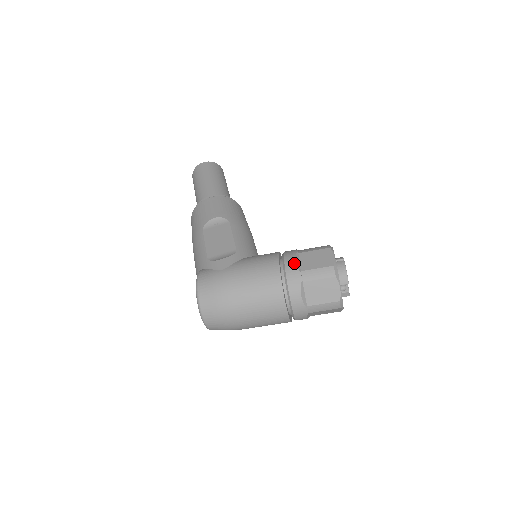
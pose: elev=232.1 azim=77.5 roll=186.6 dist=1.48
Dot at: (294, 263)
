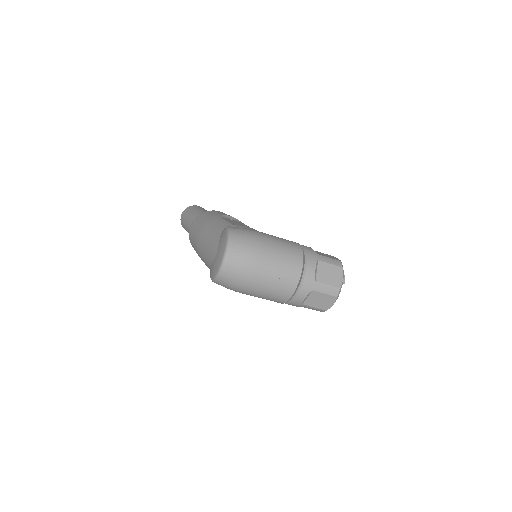
Dot at: (311, 248)
